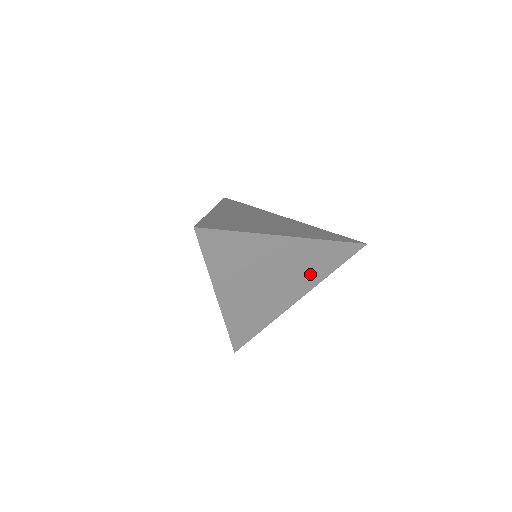
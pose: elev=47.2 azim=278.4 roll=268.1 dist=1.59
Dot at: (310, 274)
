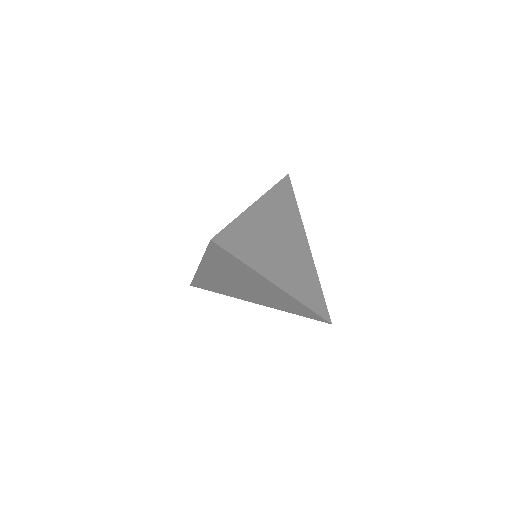
Dot at: (298, 284)
